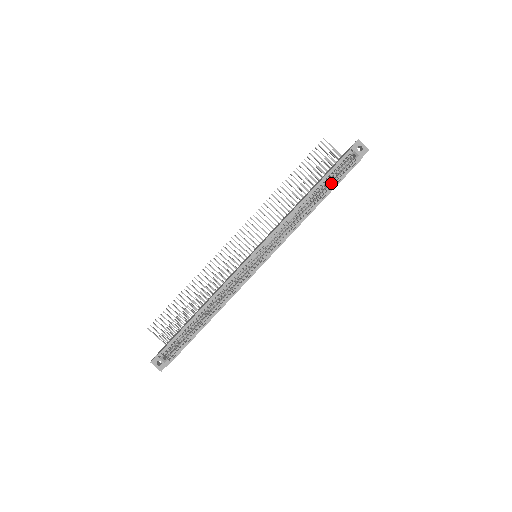
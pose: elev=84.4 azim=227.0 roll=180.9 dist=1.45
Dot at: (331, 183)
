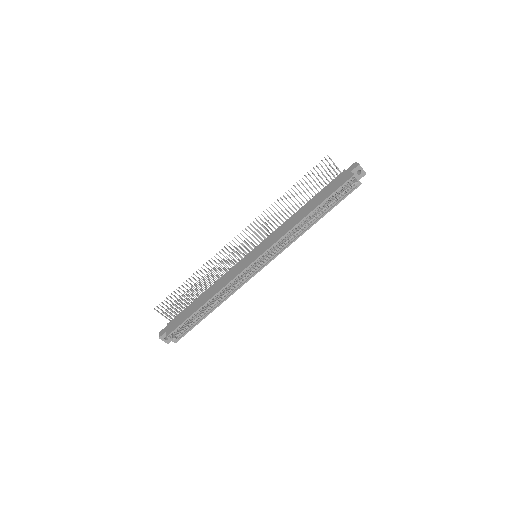
Dot at: (331, 203)
